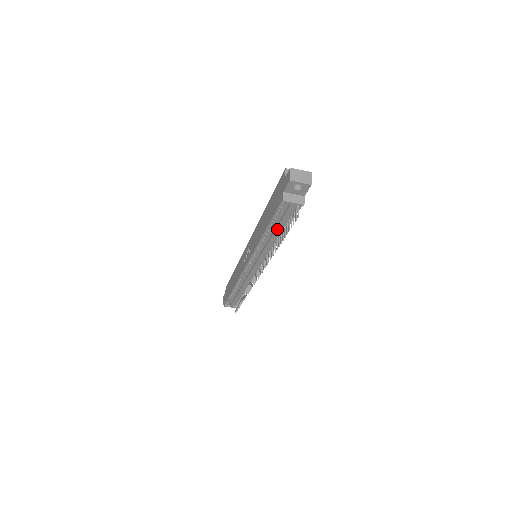
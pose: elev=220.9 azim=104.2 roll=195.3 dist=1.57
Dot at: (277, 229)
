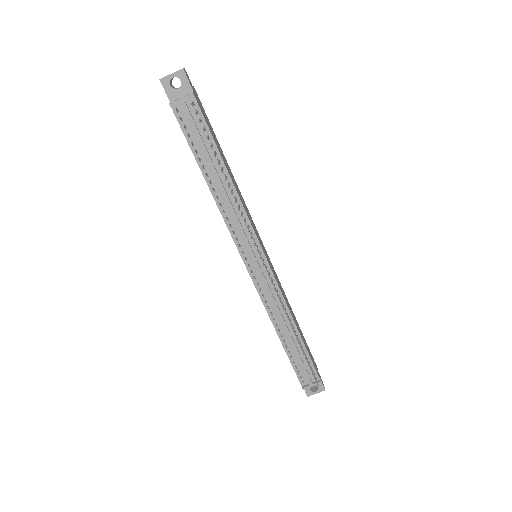
Dot at: (208, 161)
